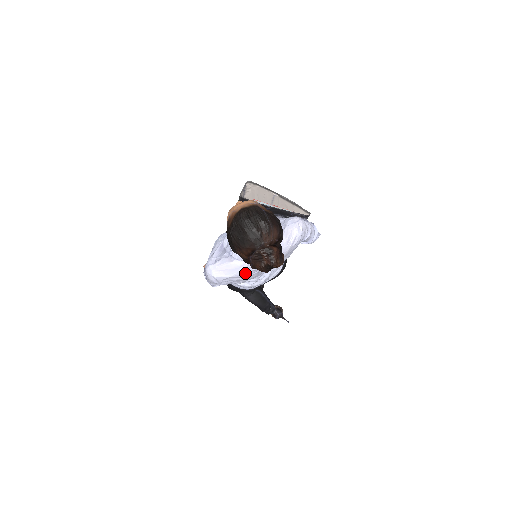
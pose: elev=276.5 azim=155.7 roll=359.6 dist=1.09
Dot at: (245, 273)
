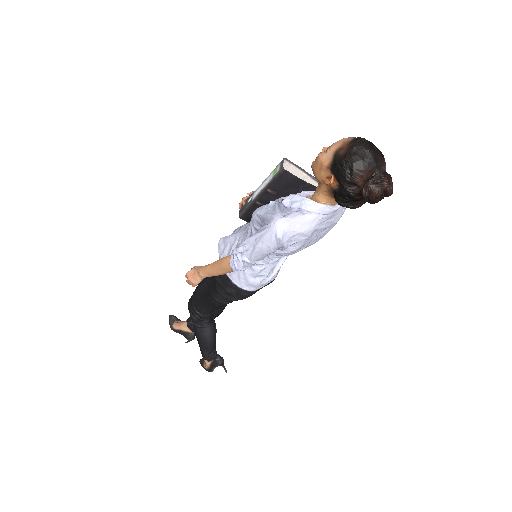
Dot at: (313, 230)
